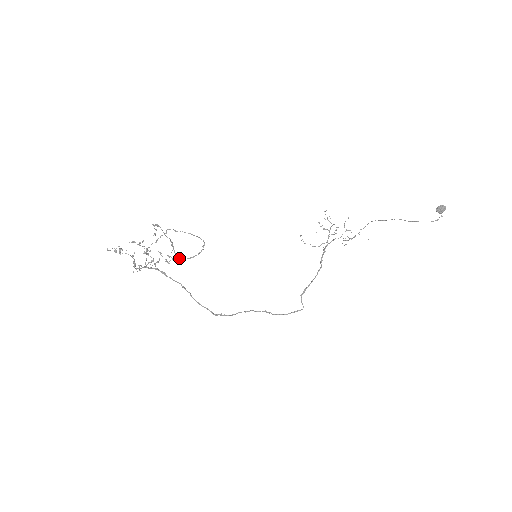
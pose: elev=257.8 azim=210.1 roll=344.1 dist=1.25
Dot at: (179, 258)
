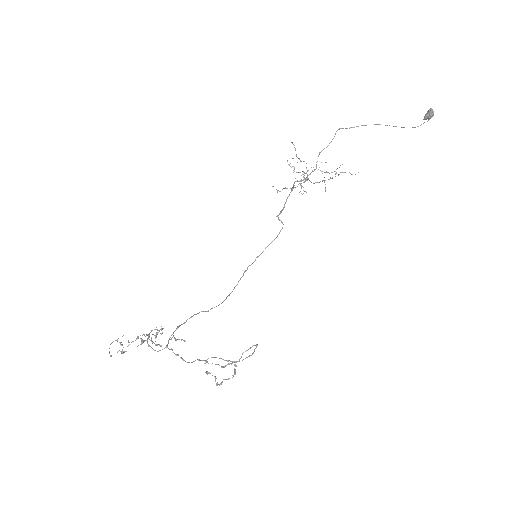
Dot at: occluded
